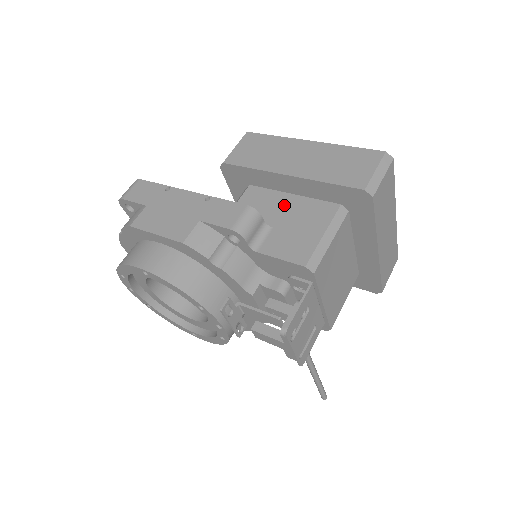
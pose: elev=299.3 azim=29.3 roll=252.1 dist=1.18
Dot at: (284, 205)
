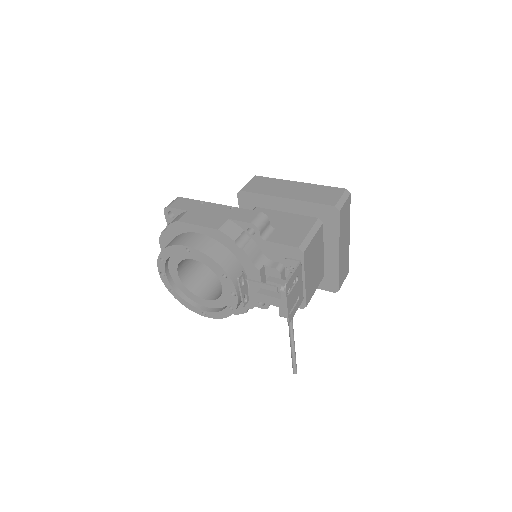
Dot at: (281, 218)
